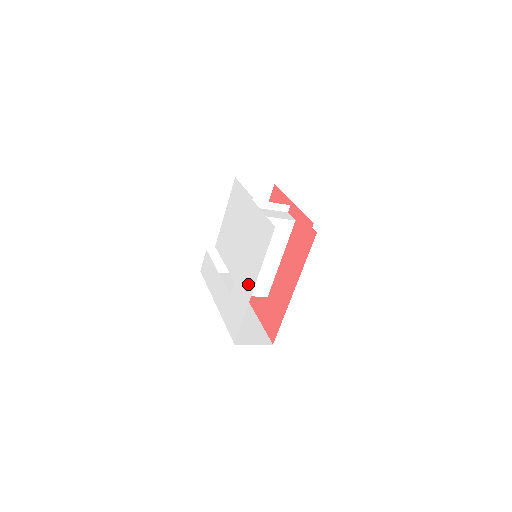
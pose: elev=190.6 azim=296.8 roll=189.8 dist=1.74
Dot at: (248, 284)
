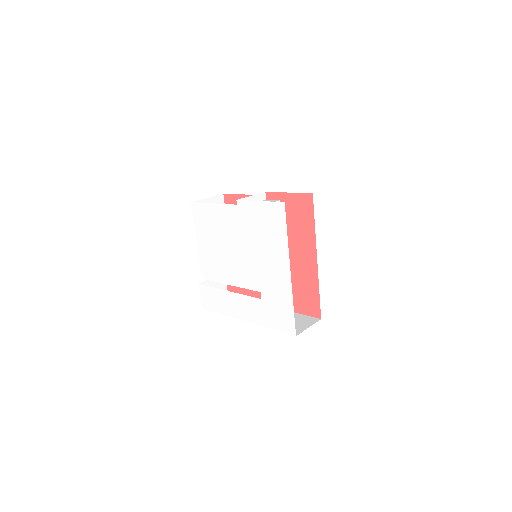
Dot at: (280, 272)
